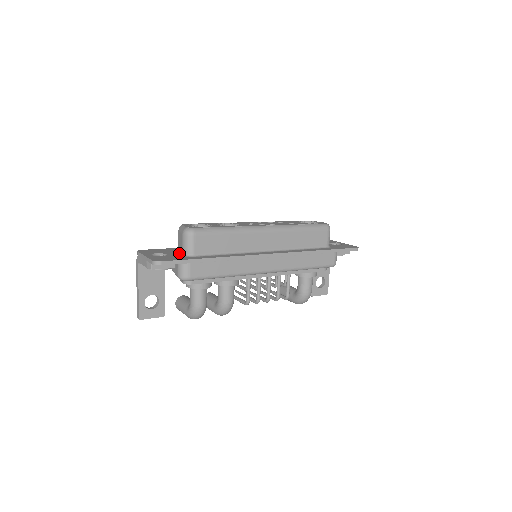
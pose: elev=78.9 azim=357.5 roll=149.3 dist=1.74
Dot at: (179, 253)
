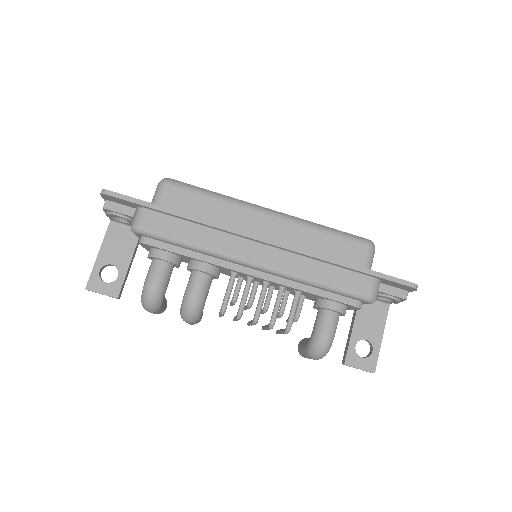
Dot at: occluded
